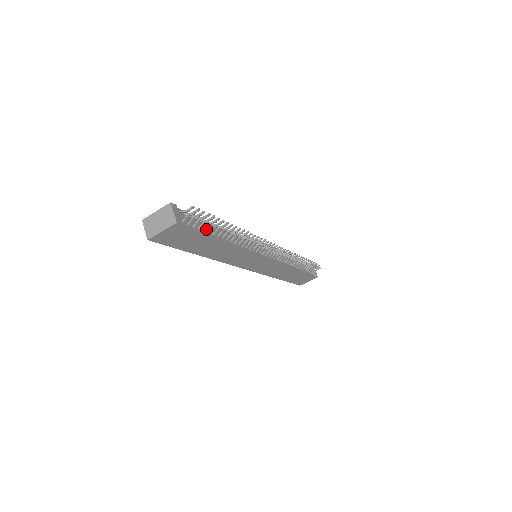
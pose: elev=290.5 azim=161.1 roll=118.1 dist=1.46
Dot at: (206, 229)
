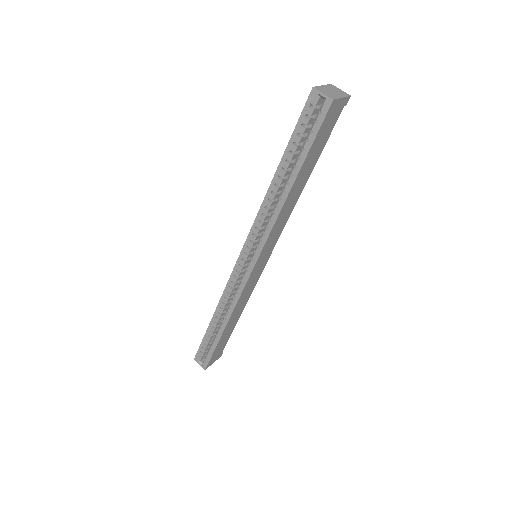
Dot at: occluded
